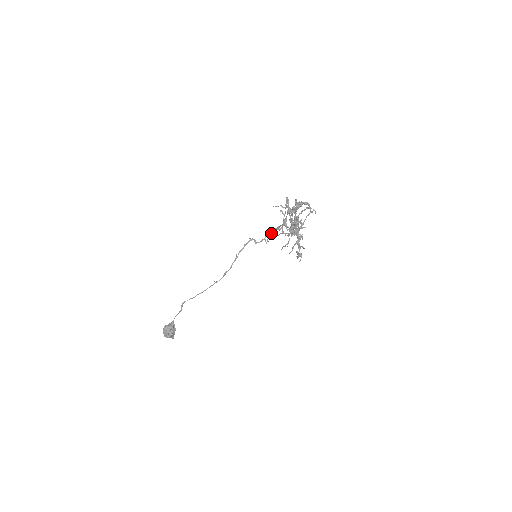
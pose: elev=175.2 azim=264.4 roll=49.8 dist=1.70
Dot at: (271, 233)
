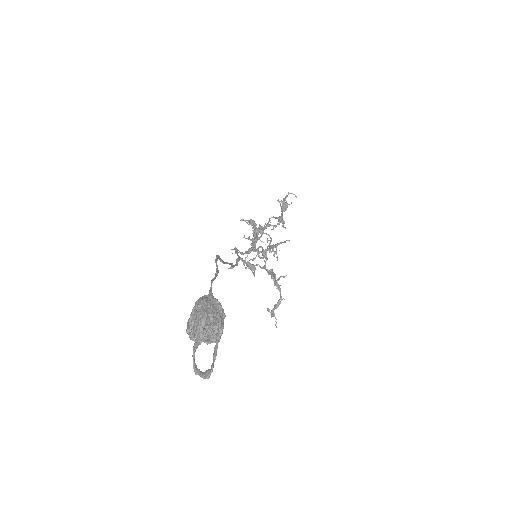
Dot at: occluded
